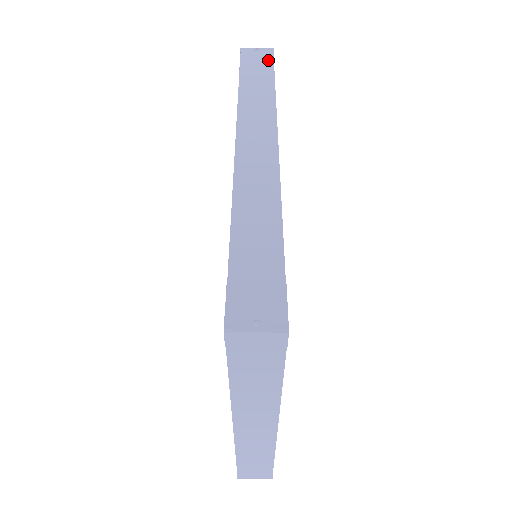
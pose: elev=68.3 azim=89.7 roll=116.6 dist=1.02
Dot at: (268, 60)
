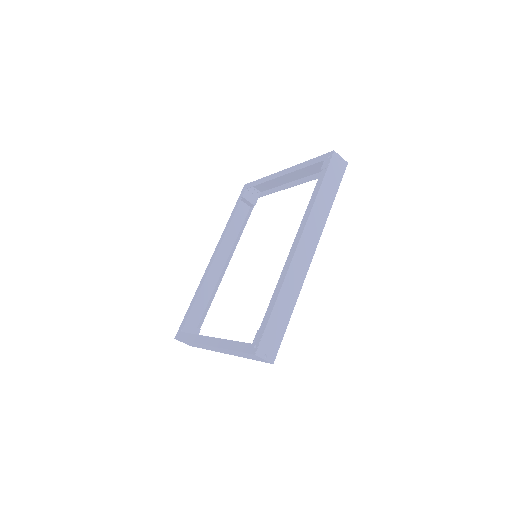
Dot at: (341, 175)
